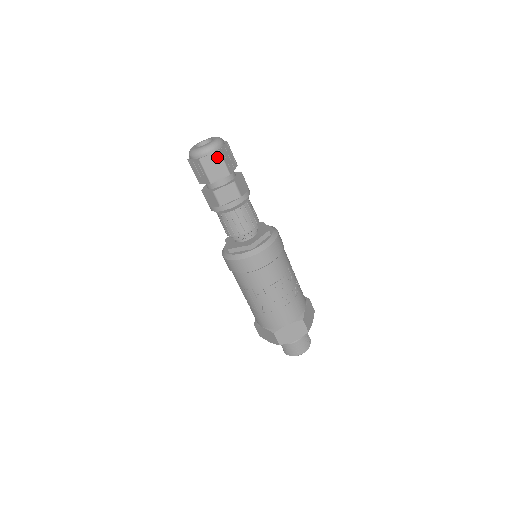
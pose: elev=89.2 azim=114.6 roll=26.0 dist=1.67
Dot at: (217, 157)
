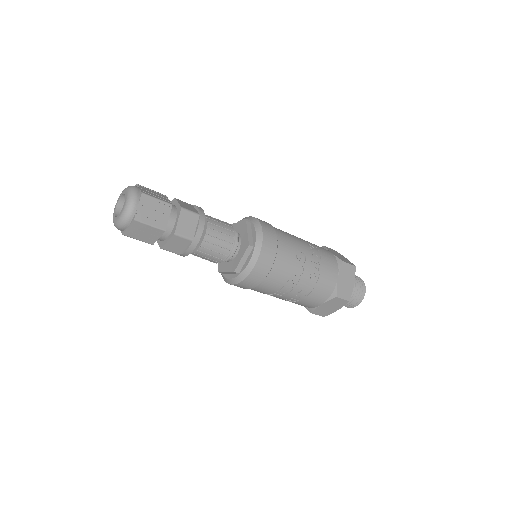
Dot at: (138, 225)
